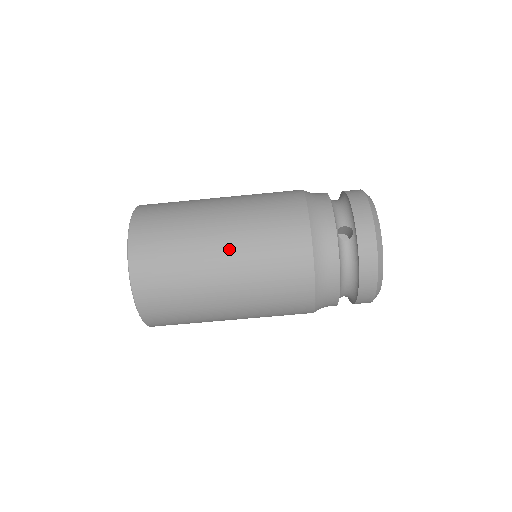
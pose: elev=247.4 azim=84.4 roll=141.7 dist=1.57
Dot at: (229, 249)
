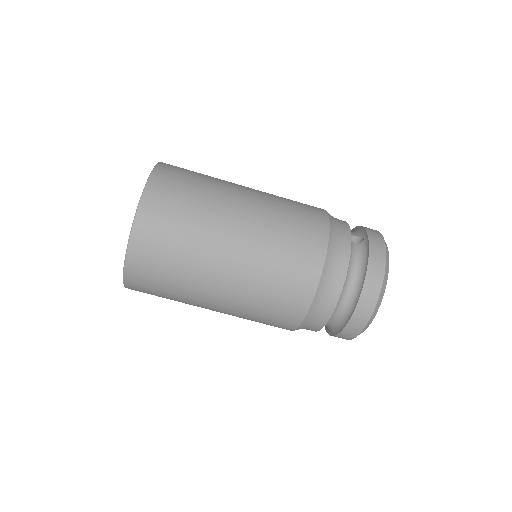
Dot at: (252, 201)
